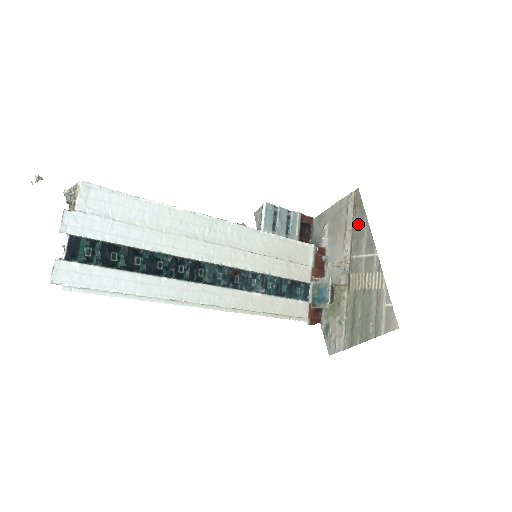
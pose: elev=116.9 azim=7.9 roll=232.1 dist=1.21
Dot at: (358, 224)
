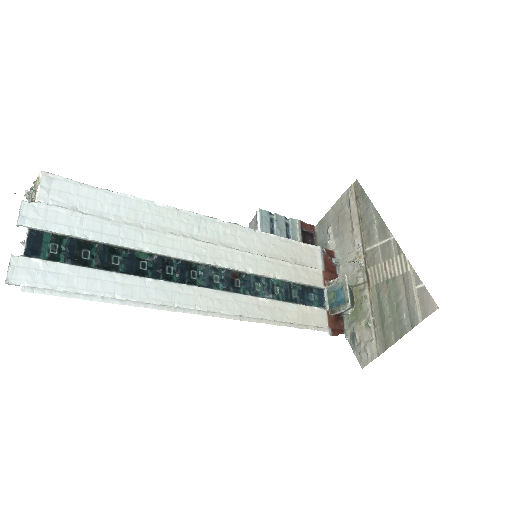
Dot at: (364, 214)
